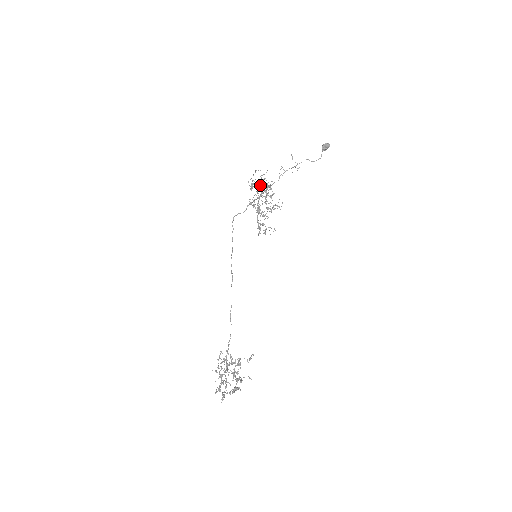
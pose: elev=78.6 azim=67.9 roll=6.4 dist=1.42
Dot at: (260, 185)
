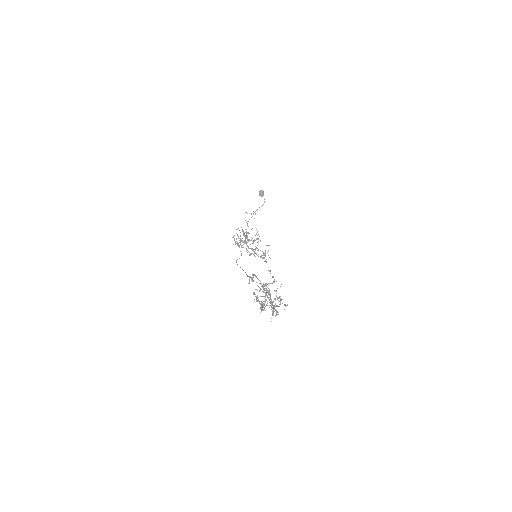
Dot at: (239, 238)
